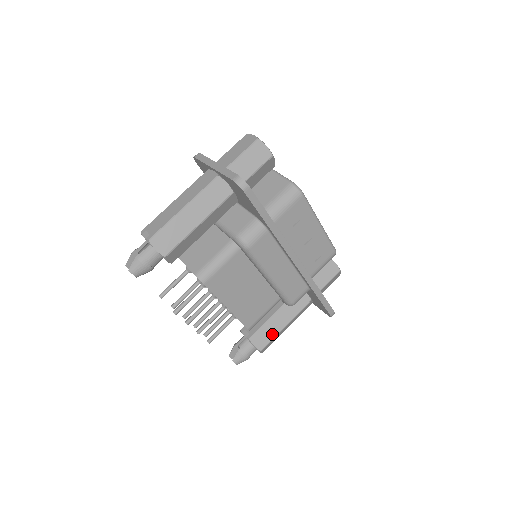
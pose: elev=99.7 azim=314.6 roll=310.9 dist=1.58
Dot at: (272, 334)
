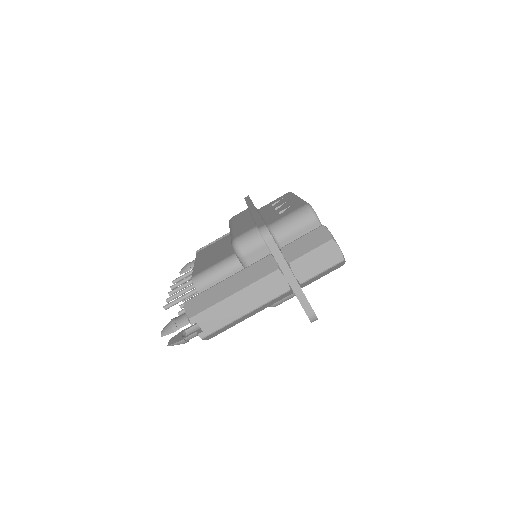
Dot at: occluded
